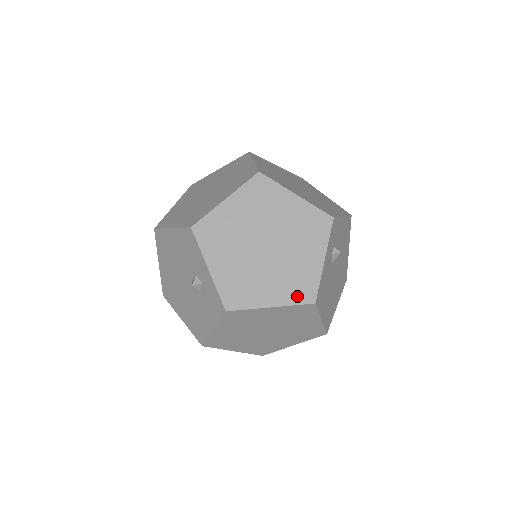
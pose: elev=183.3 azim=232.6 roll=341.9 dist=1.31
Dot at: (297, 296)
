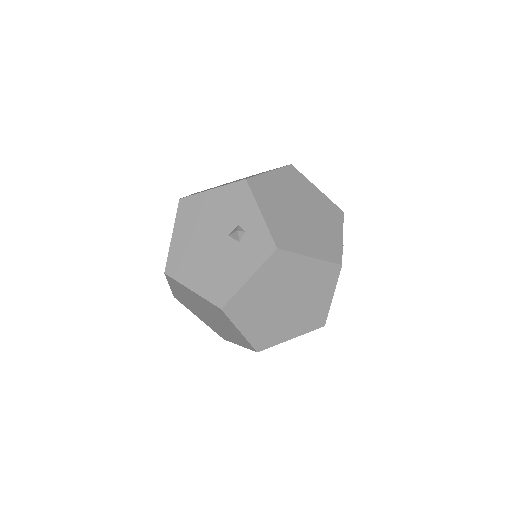
Dot at: (328, 255)
